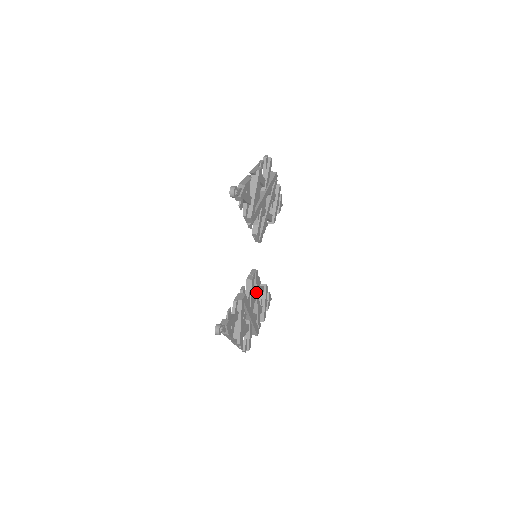
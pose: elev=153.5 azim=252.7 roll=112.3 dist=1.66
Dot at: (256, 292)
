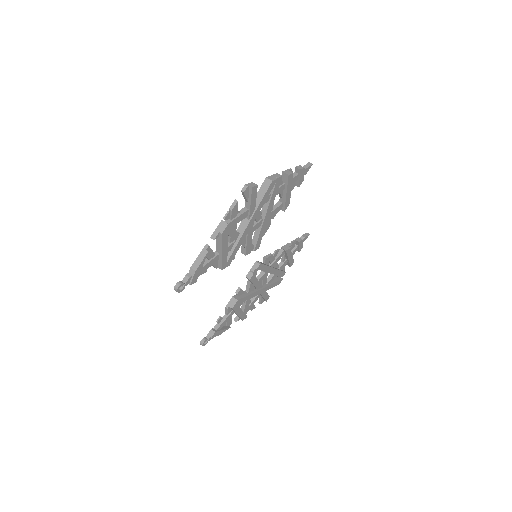
Dot at: (265, 272)
